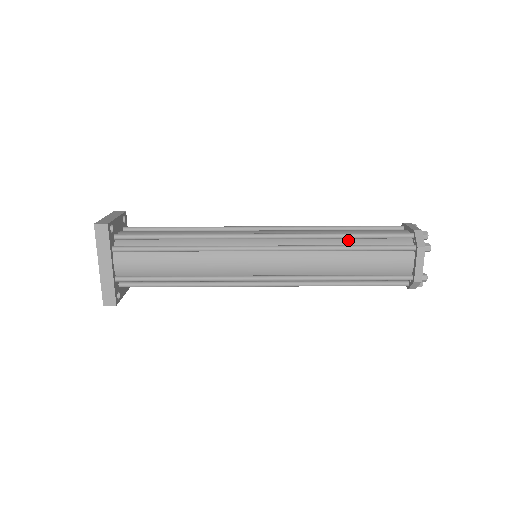
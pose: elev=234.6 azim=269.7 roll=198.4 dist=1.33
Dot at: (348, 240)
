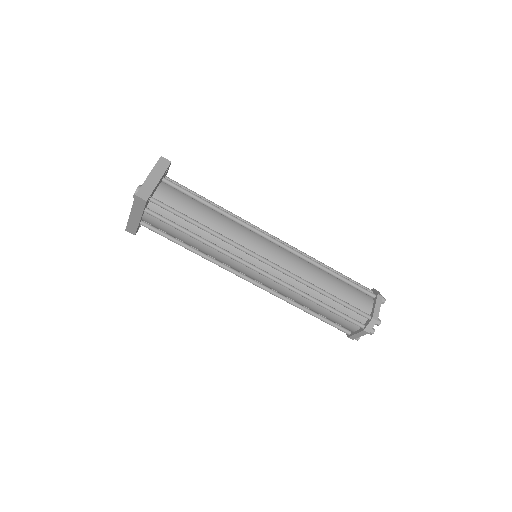
Dot at: (324, 295)
